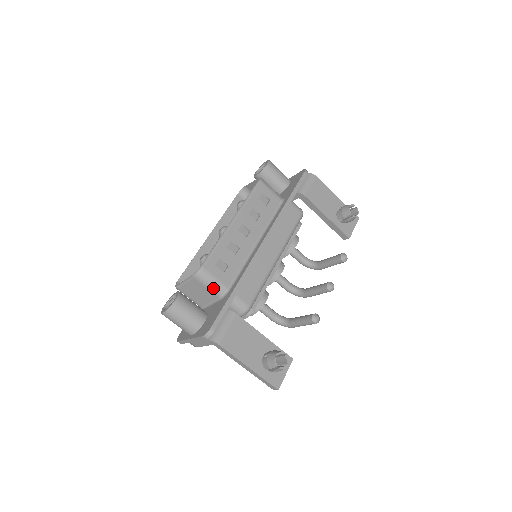
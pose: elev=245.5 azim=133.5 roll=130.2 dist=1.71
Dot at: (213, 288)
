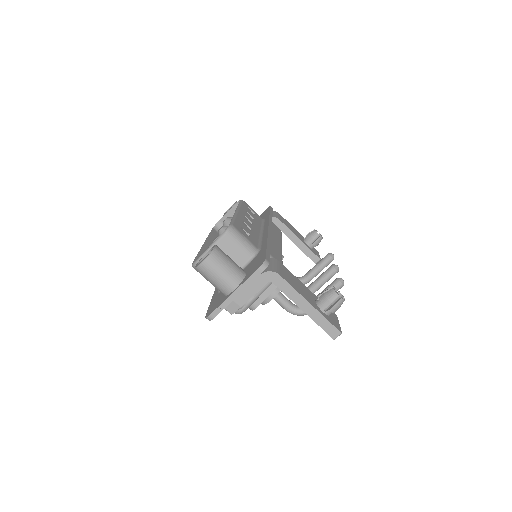
Dot at: (244, 246)
